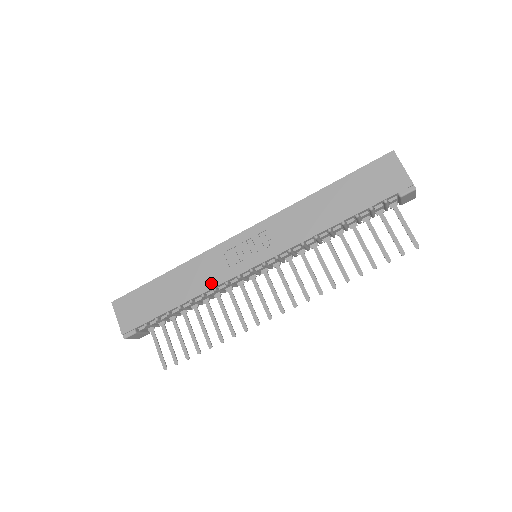
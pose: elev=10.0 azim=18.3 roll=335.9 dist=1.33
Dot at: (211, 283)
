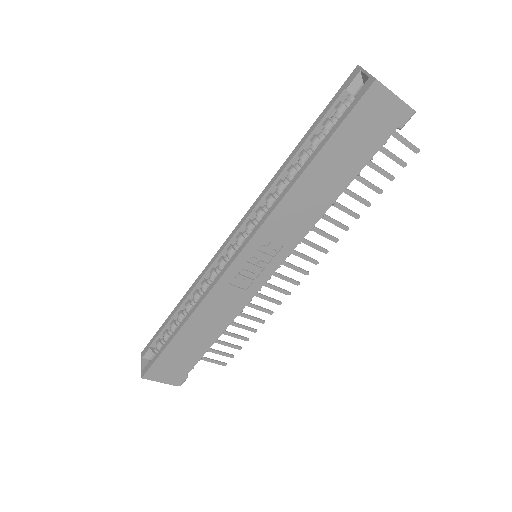
Dot at: (235, 311)
